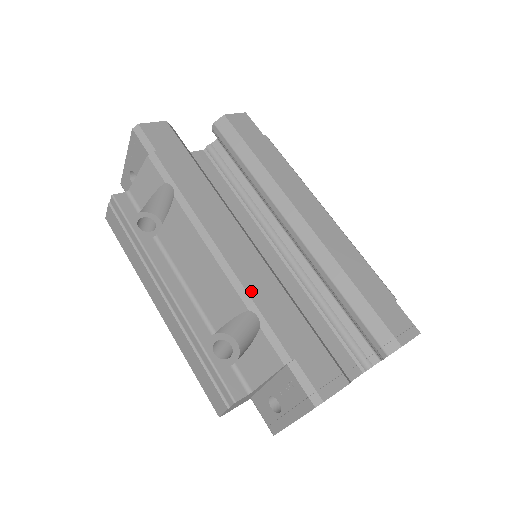
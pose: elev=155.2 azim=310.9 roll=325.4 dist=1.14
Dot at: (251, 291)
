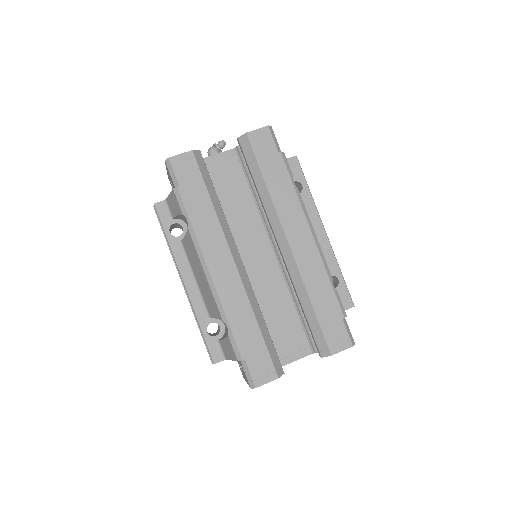
Dot at: (227, 310)
